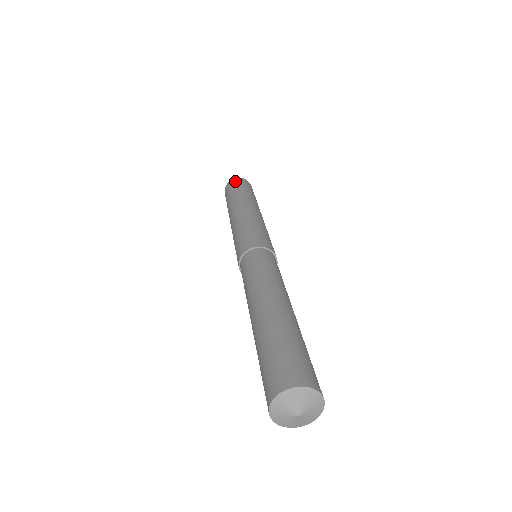
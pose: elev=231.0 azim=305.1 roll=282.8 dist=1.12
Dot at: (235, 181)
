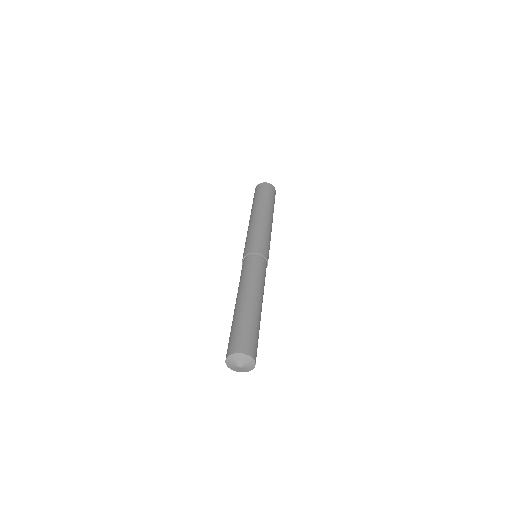
Dot at: (272, 188)
